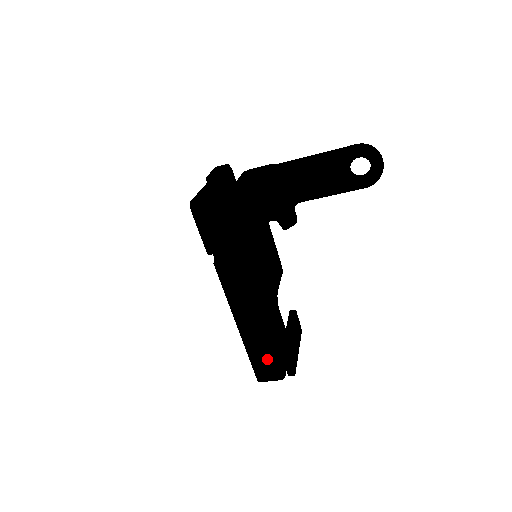
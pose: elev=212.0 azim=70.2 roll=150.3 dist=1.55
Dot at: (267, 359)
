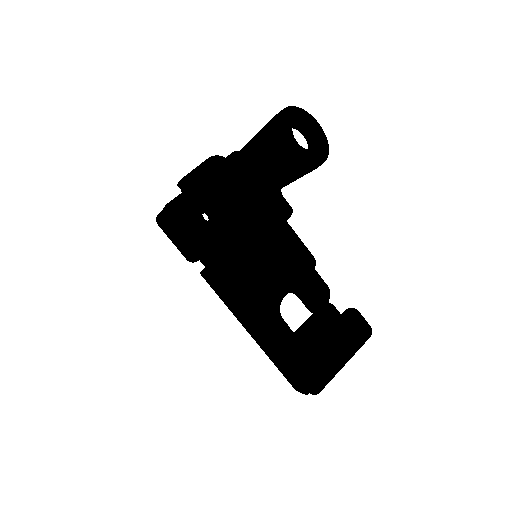
Dot at: (284, 370)
